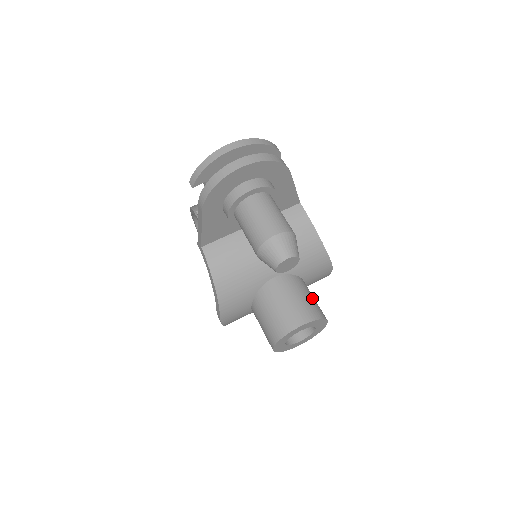
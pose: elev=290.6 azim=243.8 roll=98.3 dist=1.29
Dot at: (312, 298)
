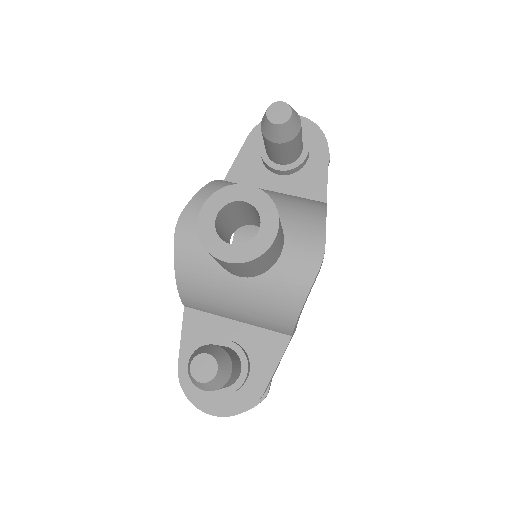
Dot at: occluded
